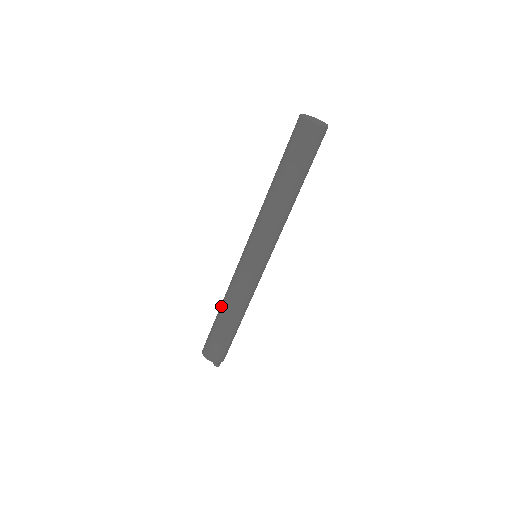
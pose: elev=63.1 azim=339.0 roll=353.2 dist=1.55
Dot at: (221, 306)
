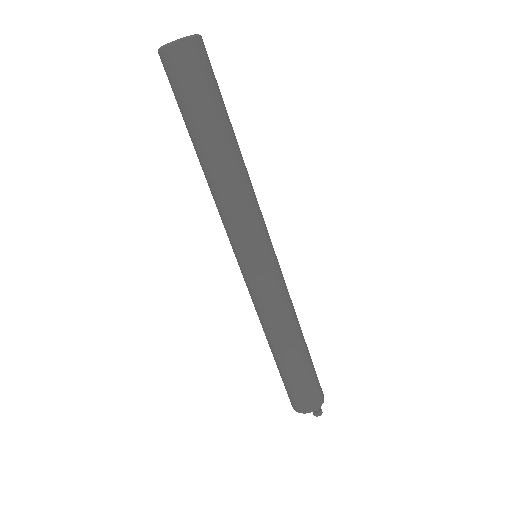
Dot at: occluded
